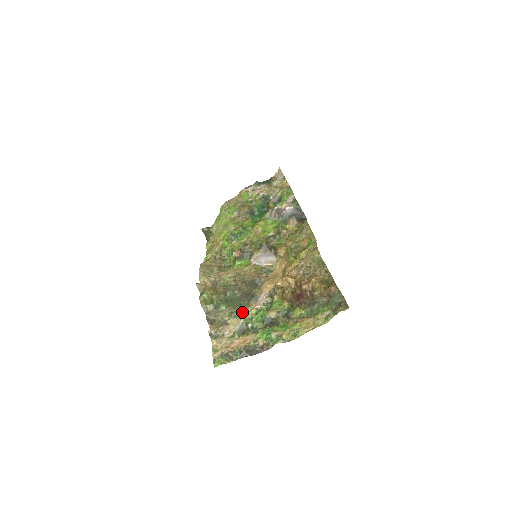
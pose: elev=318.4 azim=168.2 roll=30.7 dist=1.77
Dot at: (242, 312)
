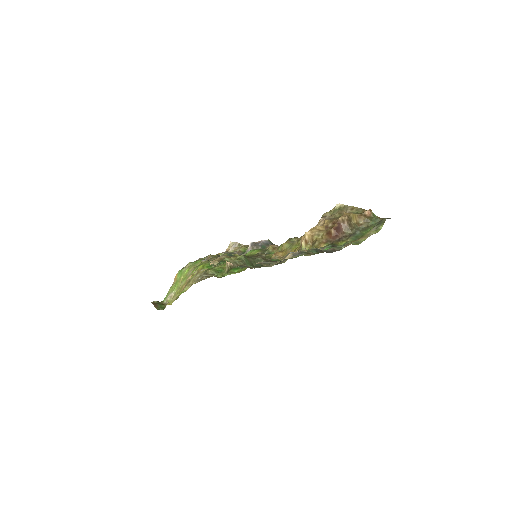
Dot at: occluded
